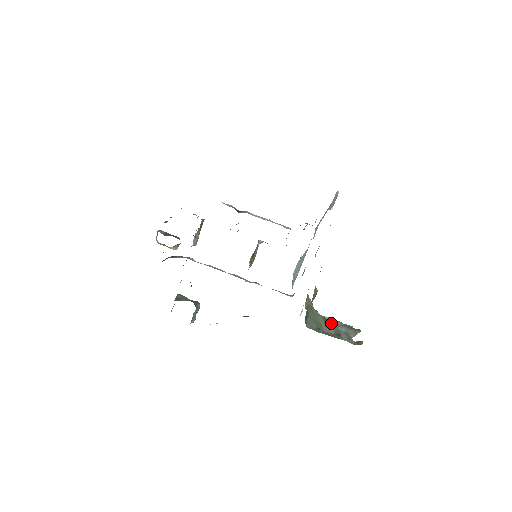
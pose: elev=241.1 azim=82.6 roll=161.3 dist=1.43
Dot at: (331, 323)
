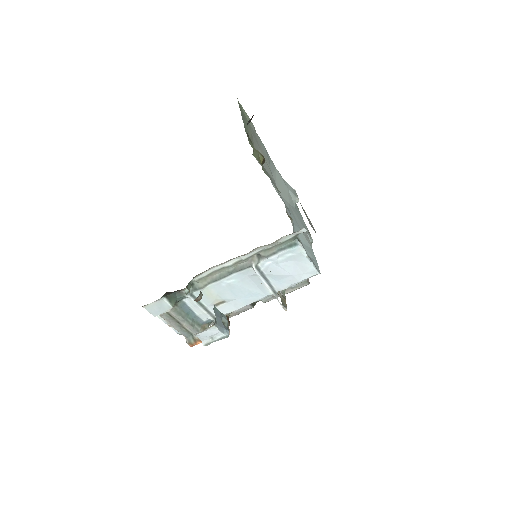
Dot at: occluded
